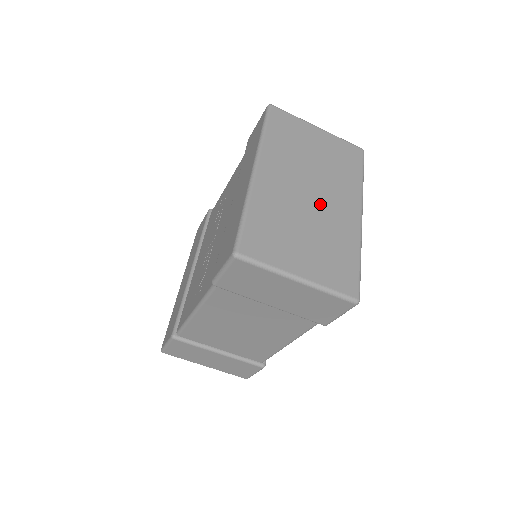
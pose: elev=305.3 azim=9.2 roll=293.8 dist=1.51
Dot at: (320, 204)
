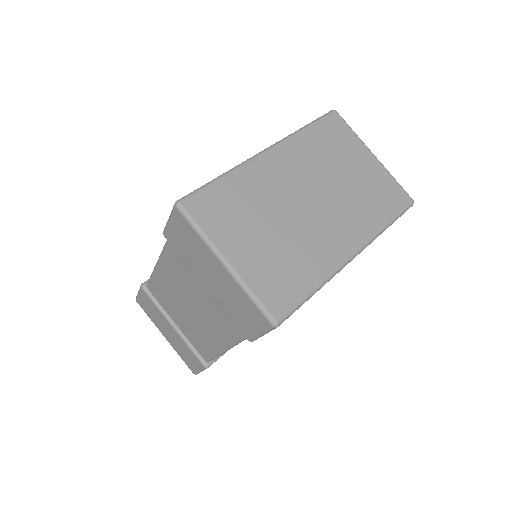
Dot at: (312, 216)
